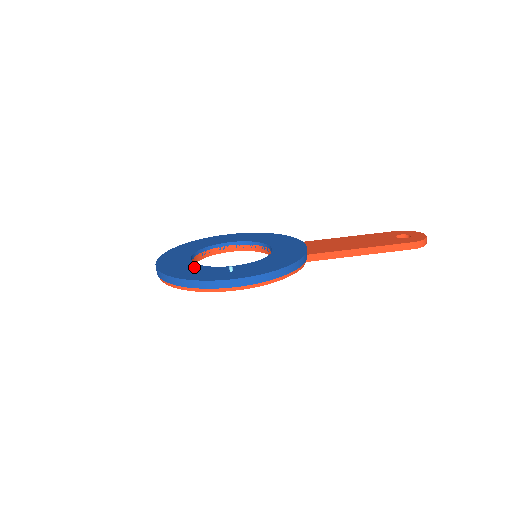
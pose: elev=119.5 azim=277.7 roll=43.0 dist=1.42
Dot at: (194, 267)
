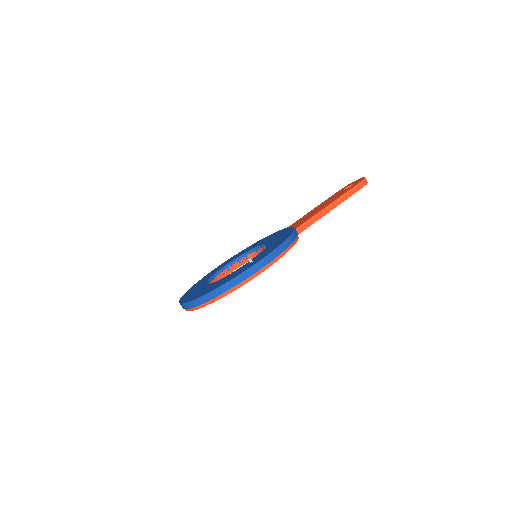
Dot at: (218, 282)
